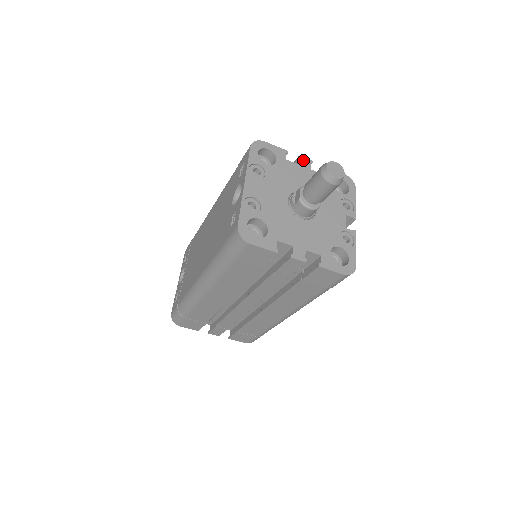
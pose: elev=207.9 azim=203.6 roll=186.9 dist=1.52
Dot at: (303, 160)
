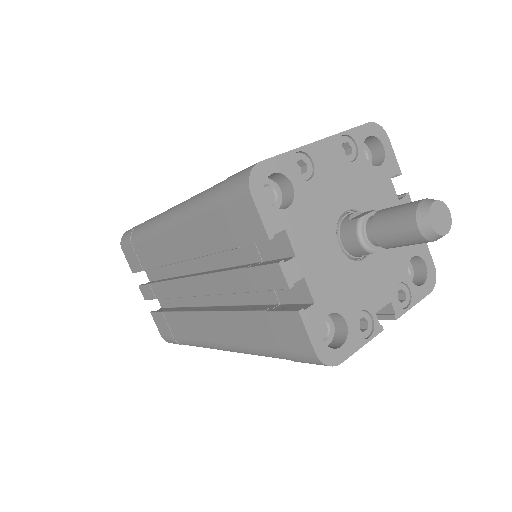
Dot at: (407, 201)
